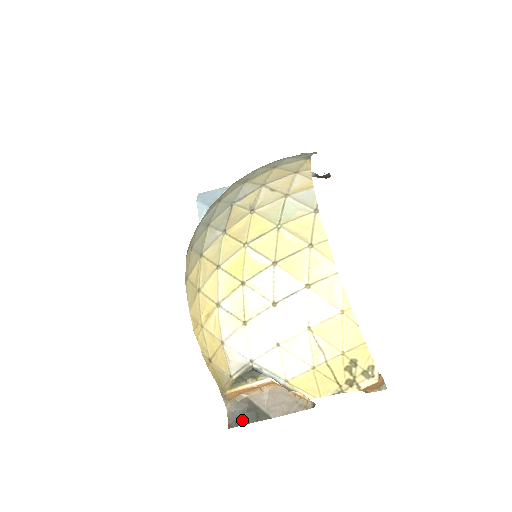
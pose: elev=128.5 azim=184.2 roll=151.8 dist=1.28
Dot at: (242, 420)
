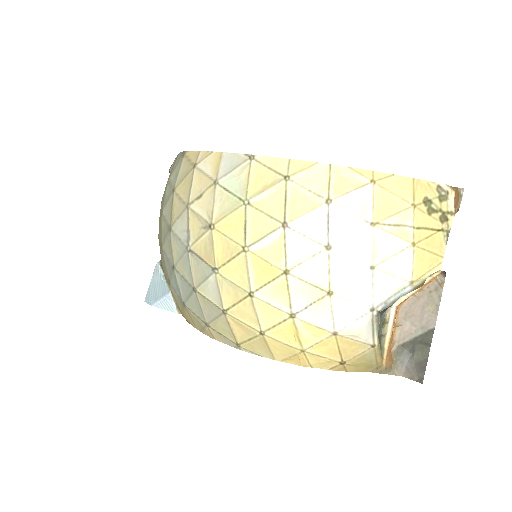
Dot at: (420, 363)
